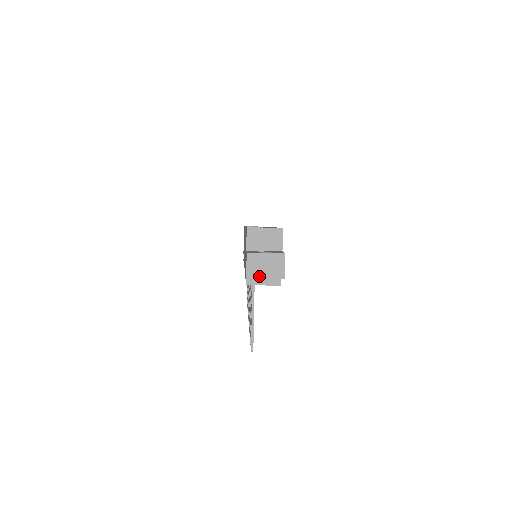
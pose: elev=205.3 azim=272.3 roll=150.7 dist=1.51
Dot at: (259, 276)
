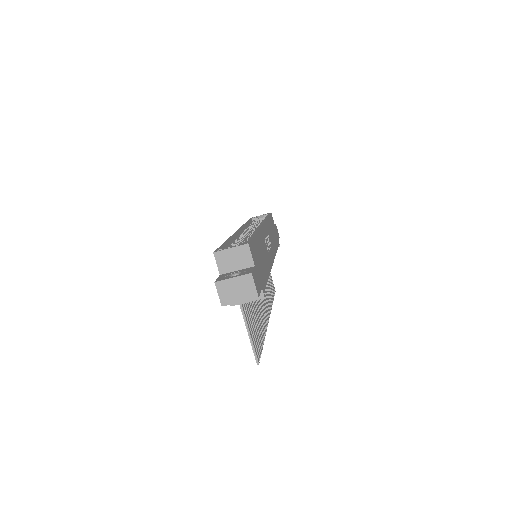
Dot at: (233, 301)
